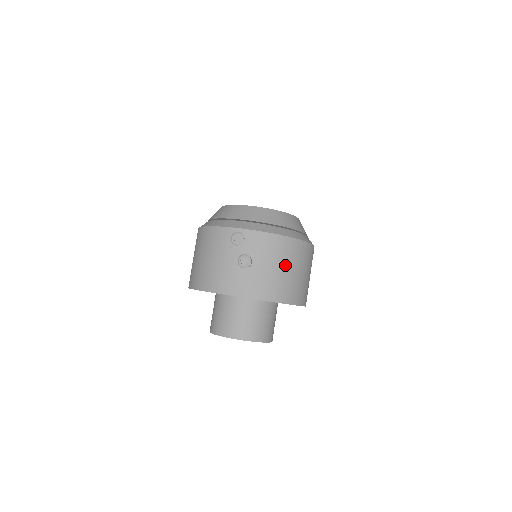
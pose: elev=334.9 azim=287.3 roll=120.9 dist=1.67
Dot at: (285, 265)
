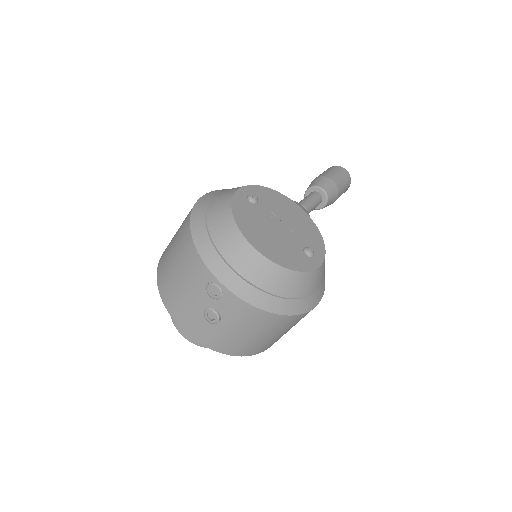
Dot at: (260, 333)
